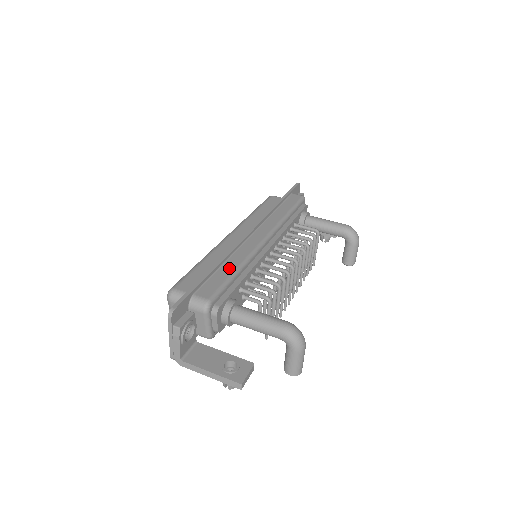
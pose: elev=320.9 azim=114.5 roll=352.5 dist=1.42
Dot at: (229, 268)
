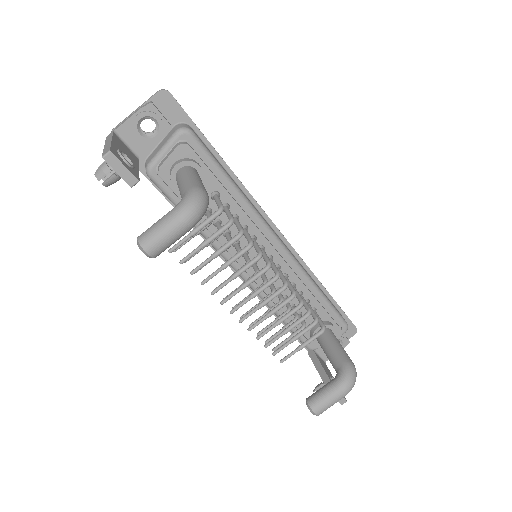
Dot at: occluded
